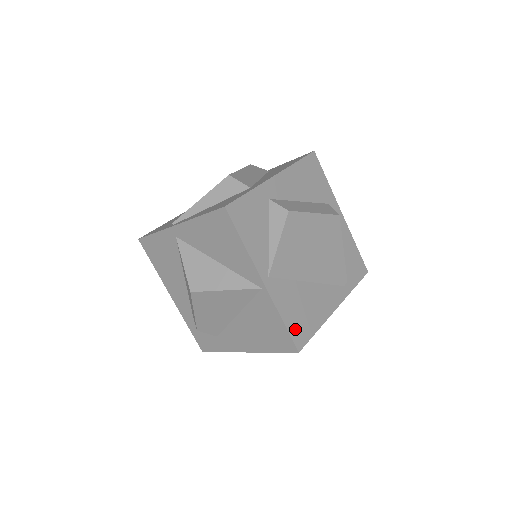
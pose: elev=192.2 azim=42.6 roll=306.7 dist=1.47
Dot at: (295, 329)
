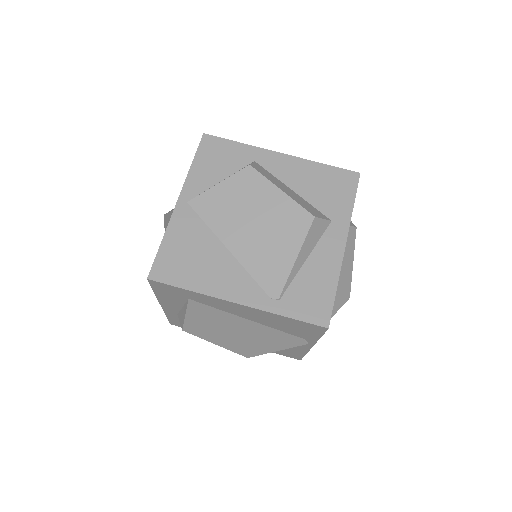
Dot at: (166, 260)
